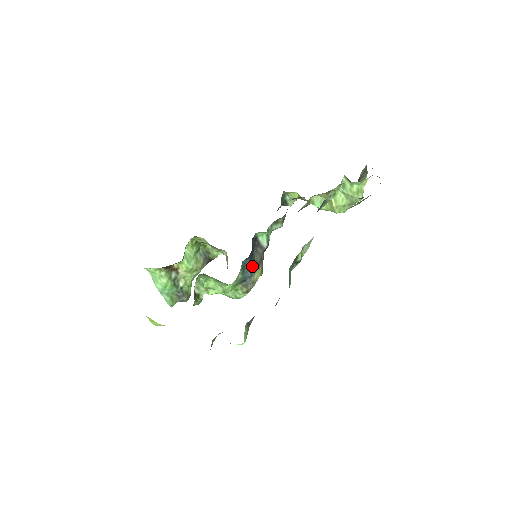
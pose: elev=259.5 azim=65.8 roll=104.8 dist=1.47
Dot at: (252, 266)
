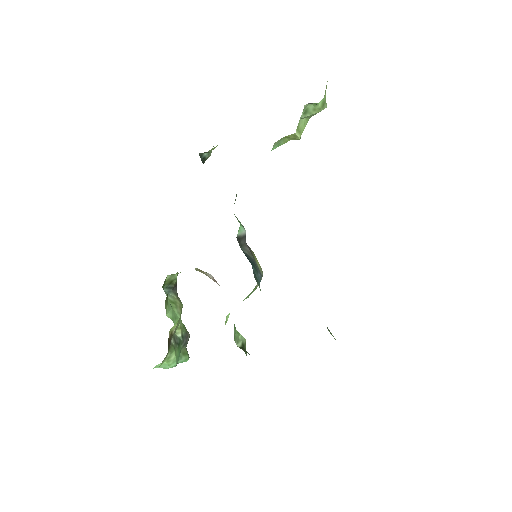
Dot at: (254, 265)
